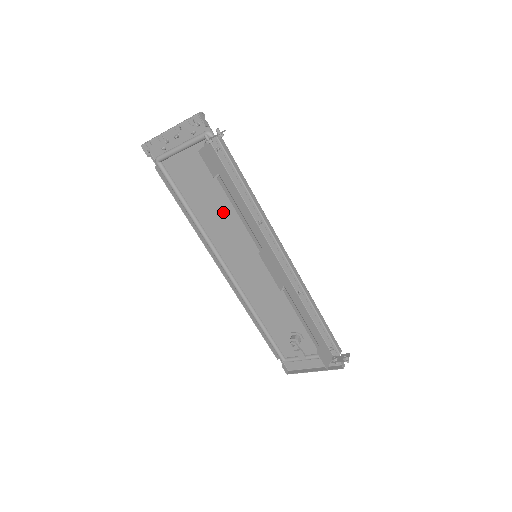
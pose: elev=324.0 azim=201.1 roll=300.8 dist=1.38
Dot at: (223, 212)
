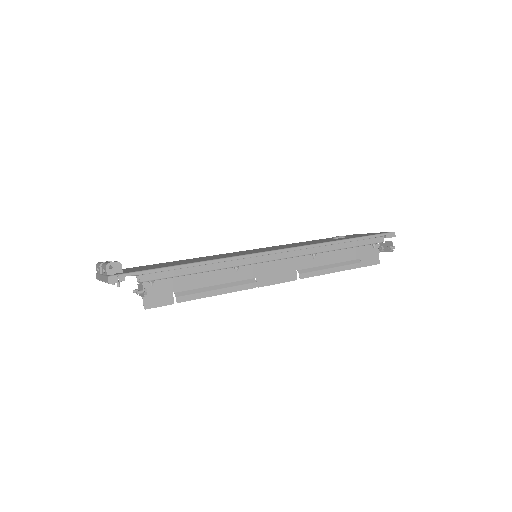
Dot at: occluded
